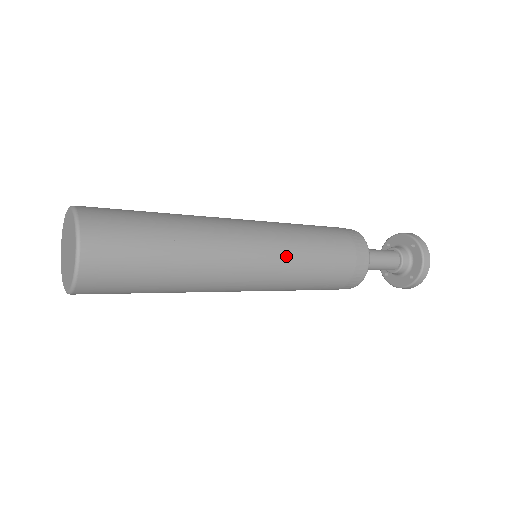
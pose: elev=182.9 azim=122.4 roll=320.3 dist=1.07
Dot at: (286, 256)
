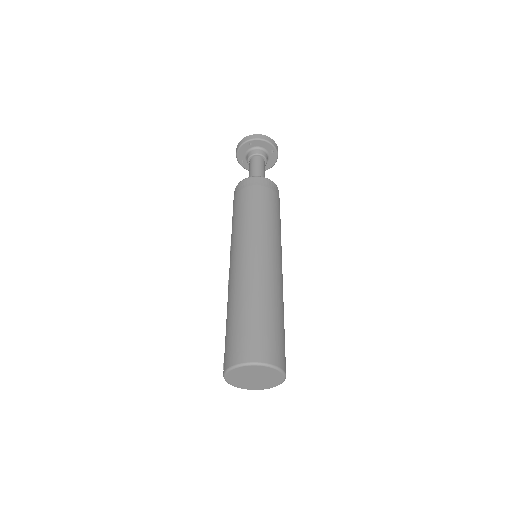
Dot at: occluded
